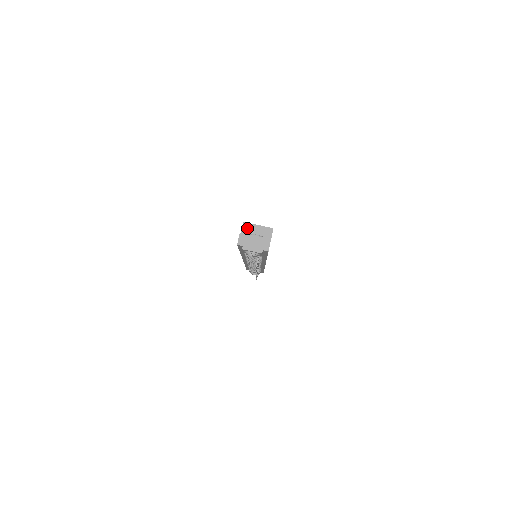
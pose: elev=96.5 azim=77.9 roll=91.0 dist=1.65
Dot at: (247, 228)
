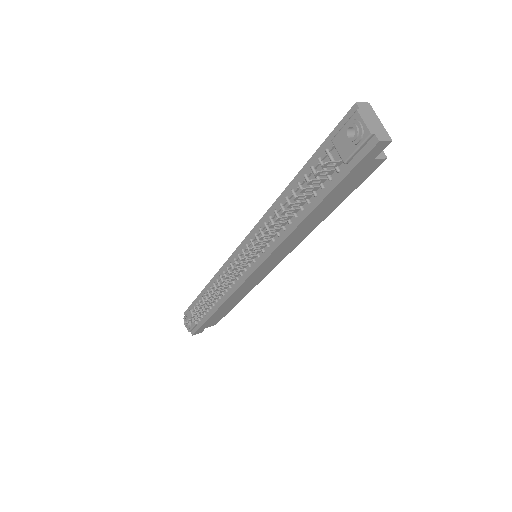
Dot at: occluded
